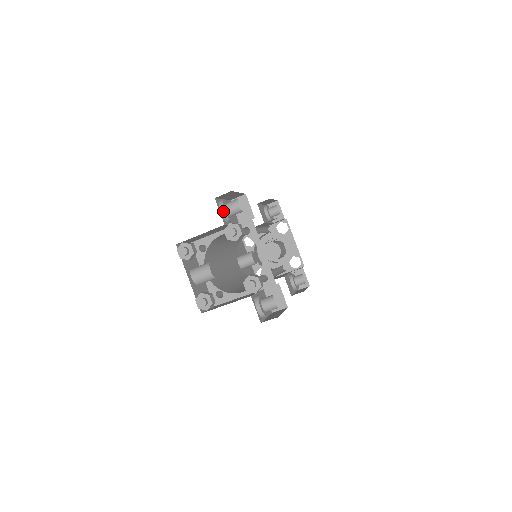
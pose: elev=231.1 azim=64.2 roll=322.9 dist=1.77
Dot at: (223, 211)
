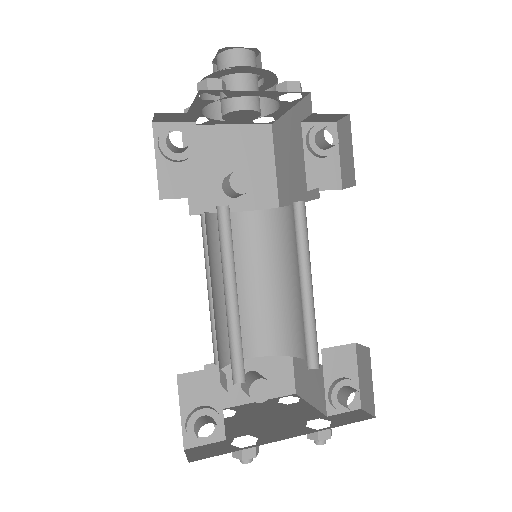
Dot at: (207, 443)
